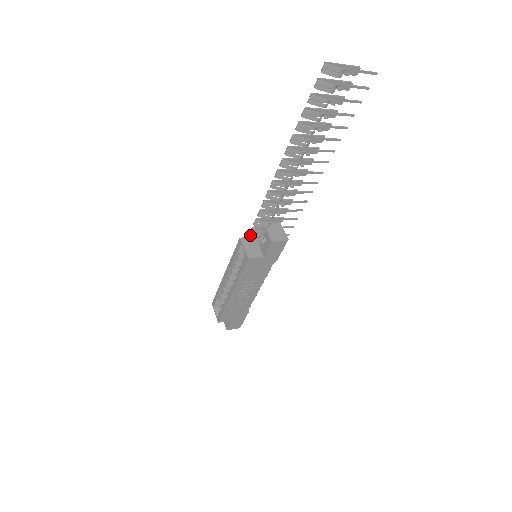
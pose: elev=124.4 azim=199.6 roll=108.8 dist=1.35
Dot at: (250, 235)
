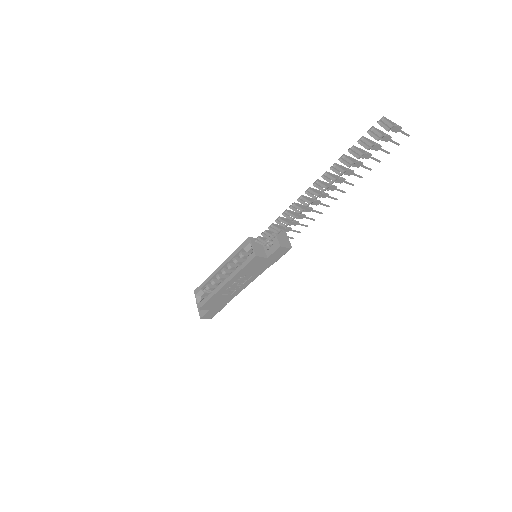
Dot at: (260, 236)
